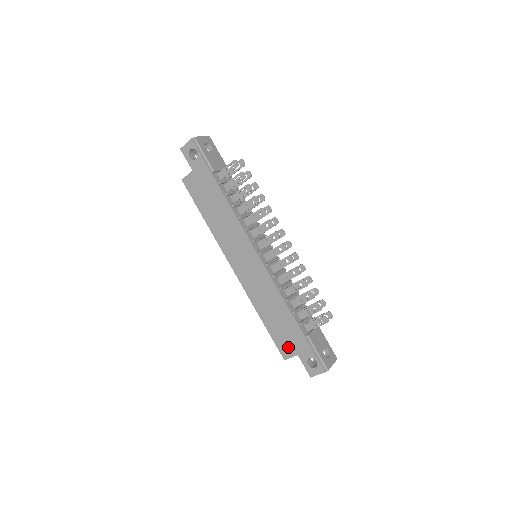
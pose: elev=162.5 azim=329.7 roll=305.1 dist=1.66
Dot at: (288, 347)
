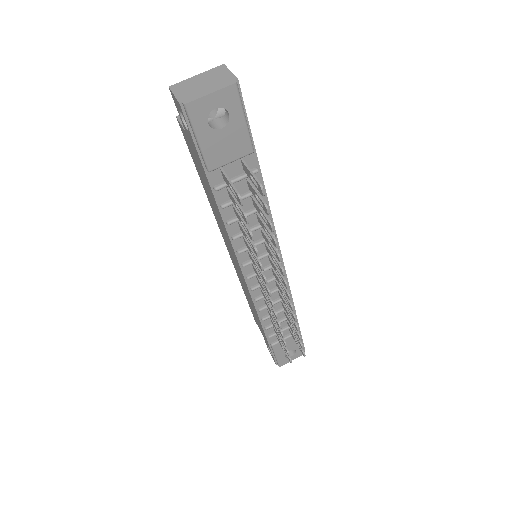
Dot at: occluded
